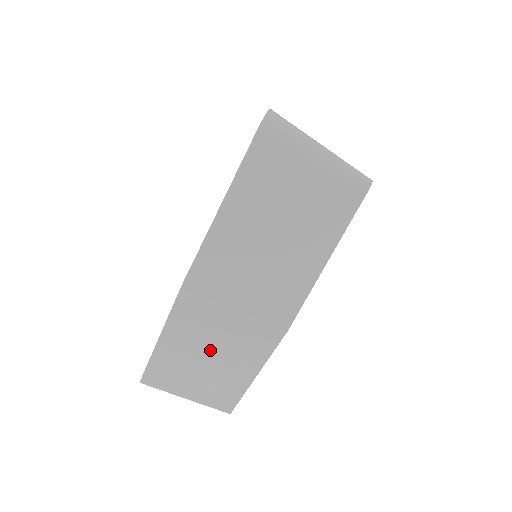
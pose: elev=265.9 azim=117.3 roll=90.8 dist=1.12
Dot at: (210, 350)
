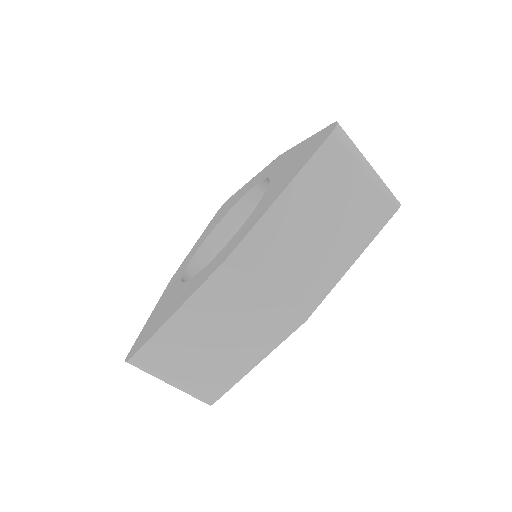
Dot at: (223, 332)
